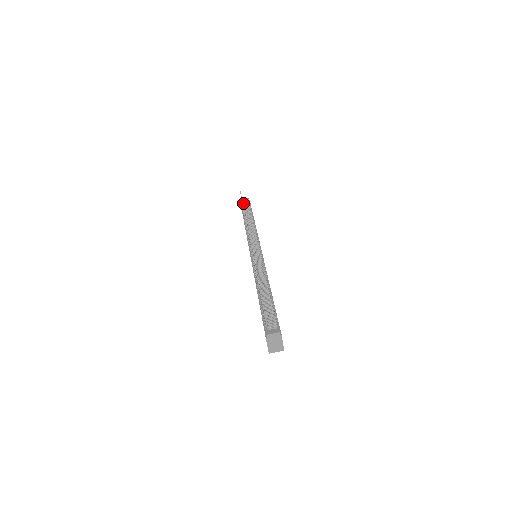
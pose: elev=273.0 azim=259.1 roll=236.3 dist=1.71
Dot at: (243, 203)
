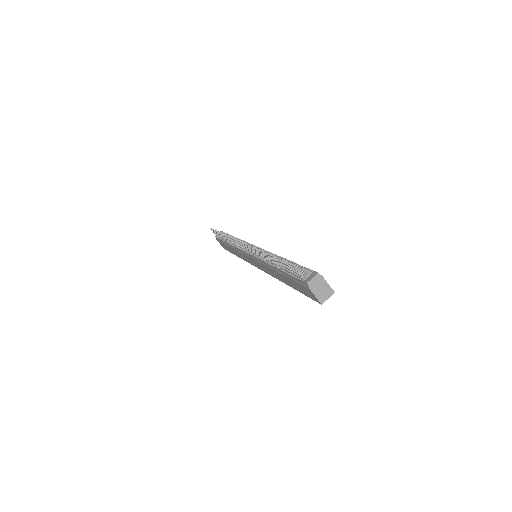
Dot at: occluded
